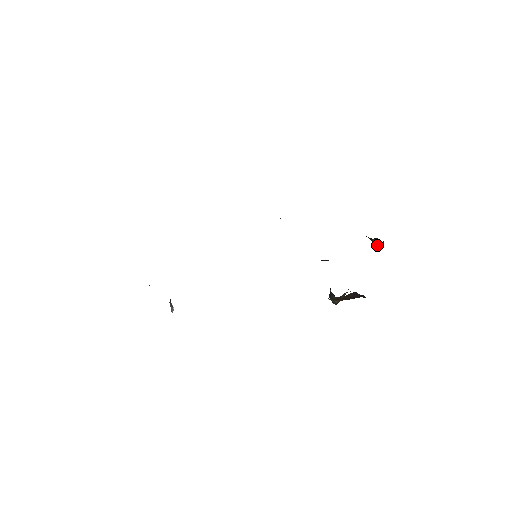
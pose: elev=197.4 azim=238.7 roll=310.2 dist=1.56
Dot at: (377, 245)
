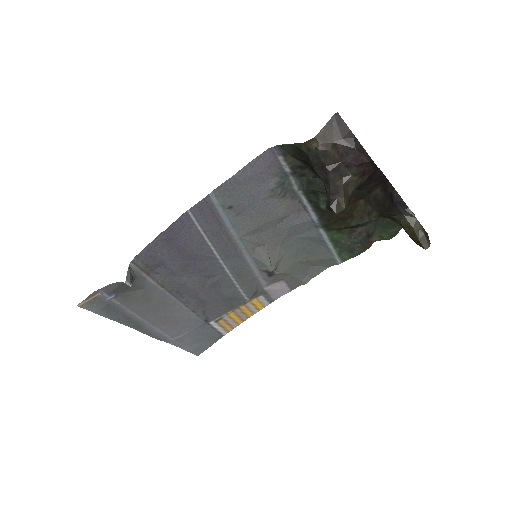
Dot at: (418, 236)
